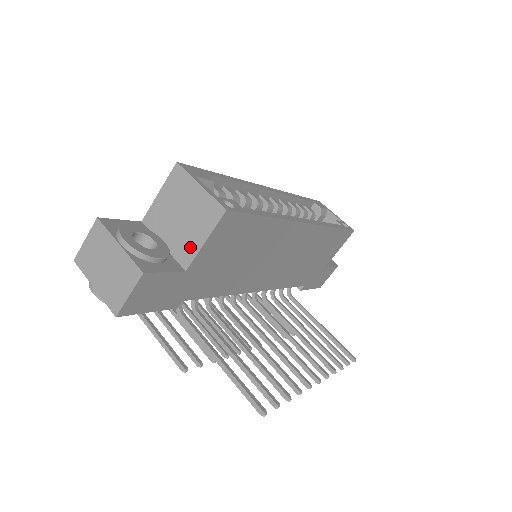
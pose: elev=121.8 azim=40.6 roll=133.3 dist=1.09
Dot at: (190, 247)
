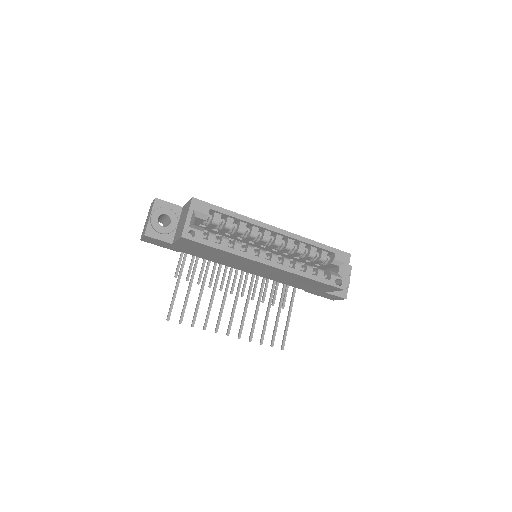
Dot at: (176, 237)
